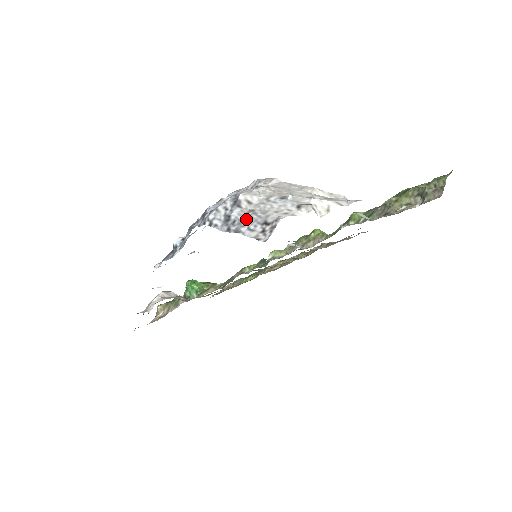
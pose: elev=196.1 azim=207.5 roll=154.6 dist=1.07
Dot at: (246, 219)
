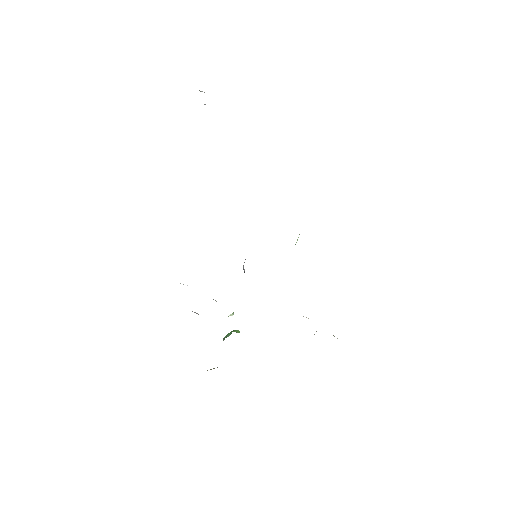
Dot at: occluded
